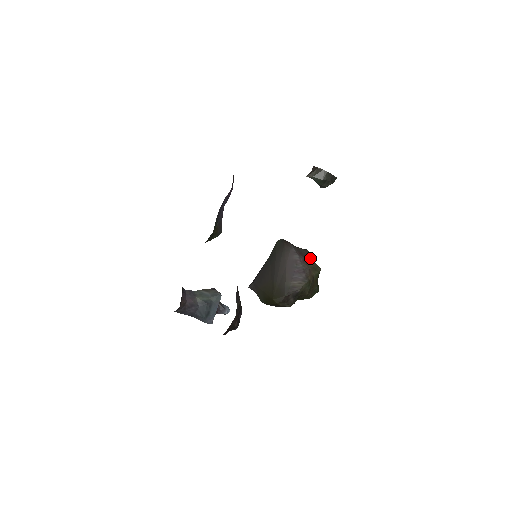
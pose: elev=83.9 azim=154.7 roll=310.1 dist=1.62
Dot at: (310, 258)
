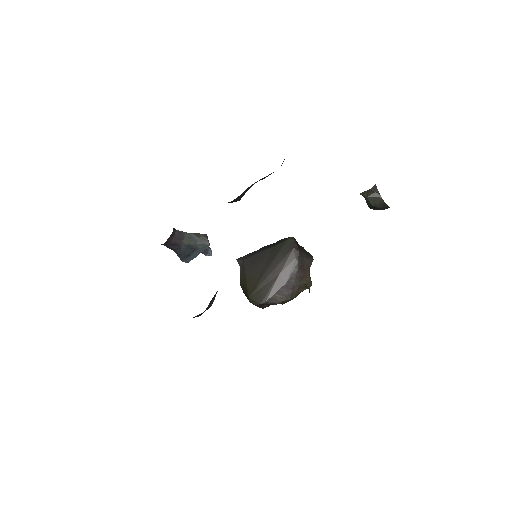
Dot at: (309, 272)
